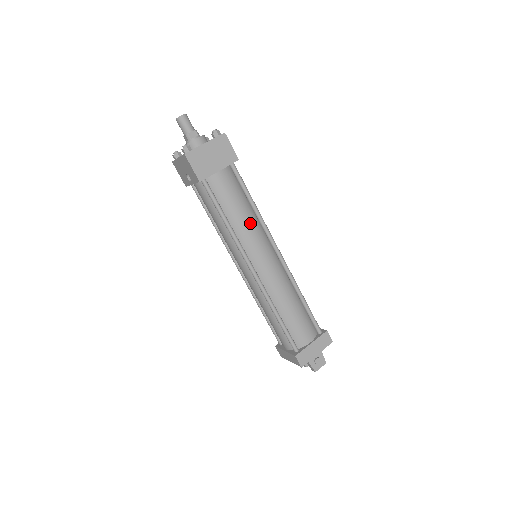
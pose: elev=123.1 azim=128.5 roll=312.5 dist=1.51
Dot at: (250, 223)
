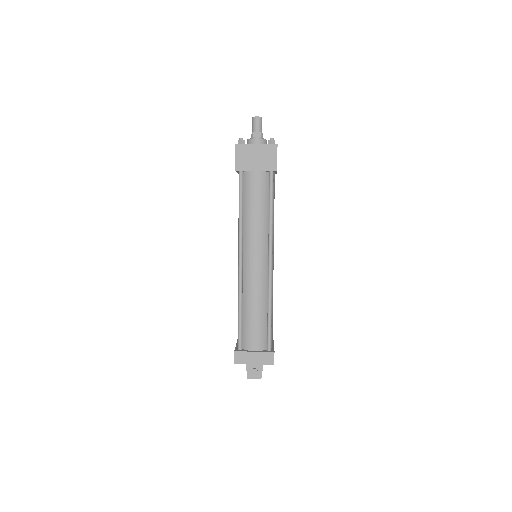
Dot at: (259, 225)
